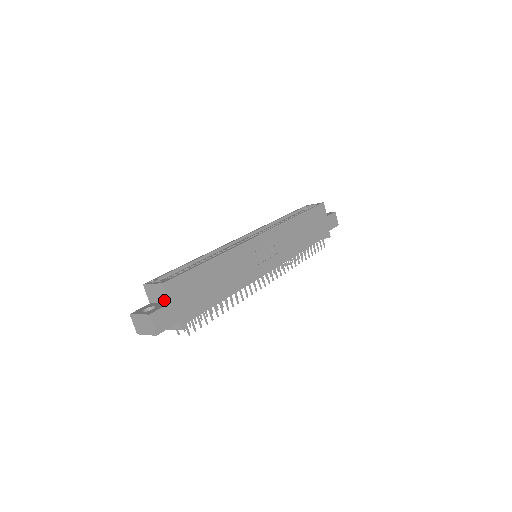
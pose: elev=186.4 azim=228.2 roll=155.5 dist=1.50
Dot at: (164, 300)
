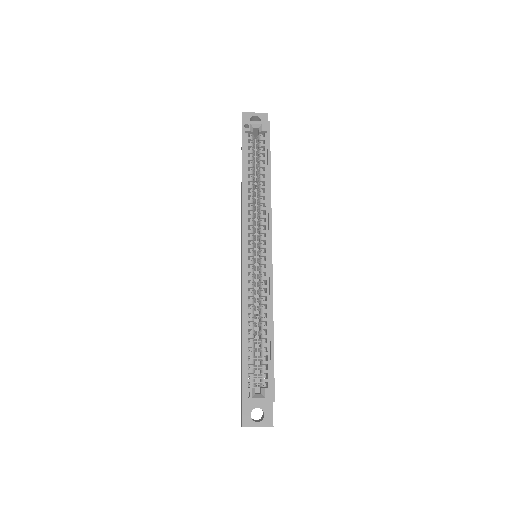
Dot at: occluded
